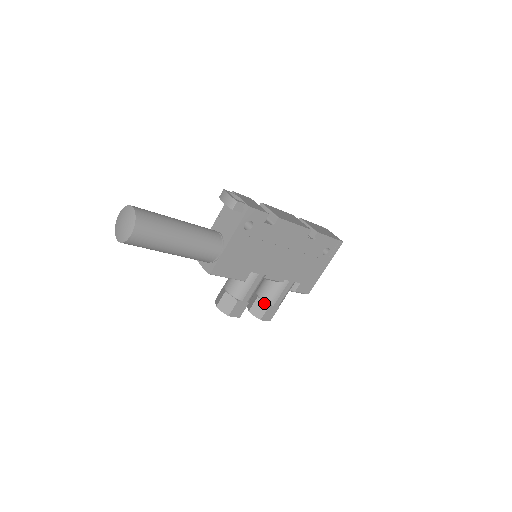
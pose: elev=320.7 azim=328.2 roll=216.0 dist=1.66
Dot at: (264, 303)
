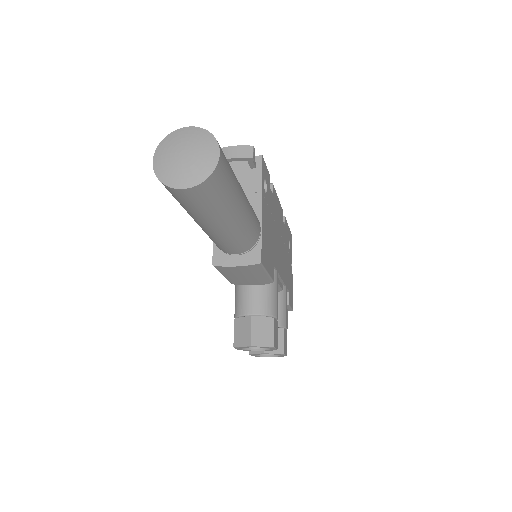
Dot at: occluded
